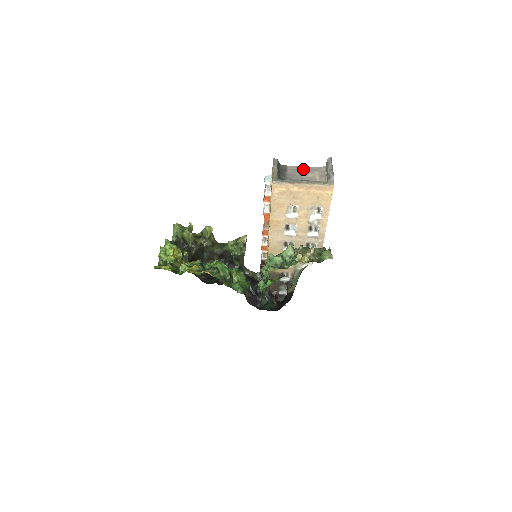
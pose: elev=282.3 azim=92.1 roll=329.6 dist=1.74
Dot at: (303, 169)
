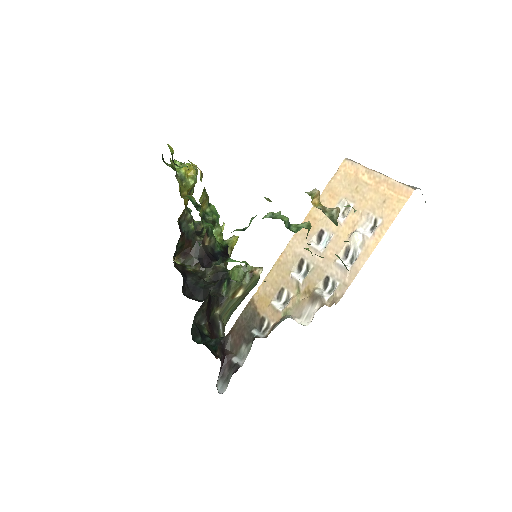
Dot at: occluded
